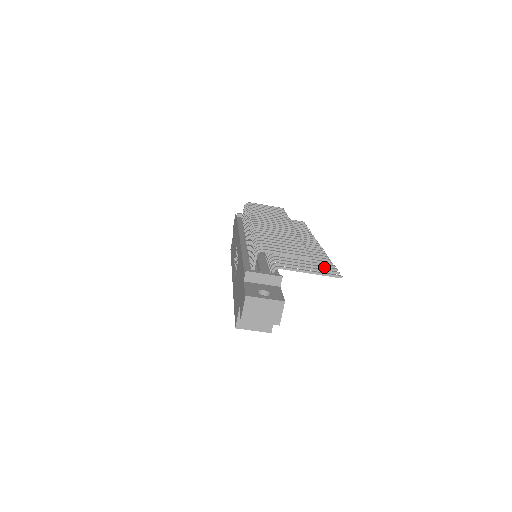
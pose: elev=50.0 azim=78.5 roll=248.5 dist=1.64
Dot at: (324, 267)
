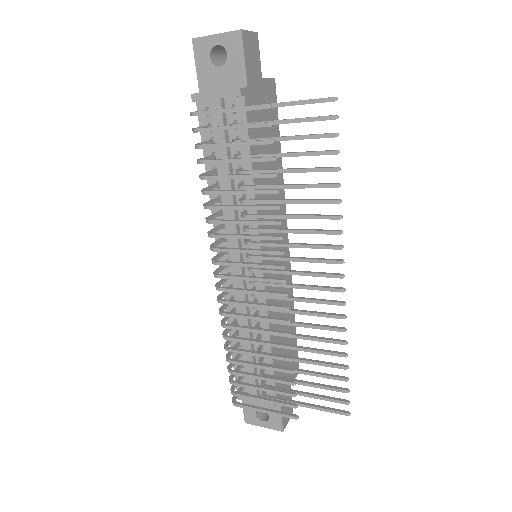
Dot at: occluded
